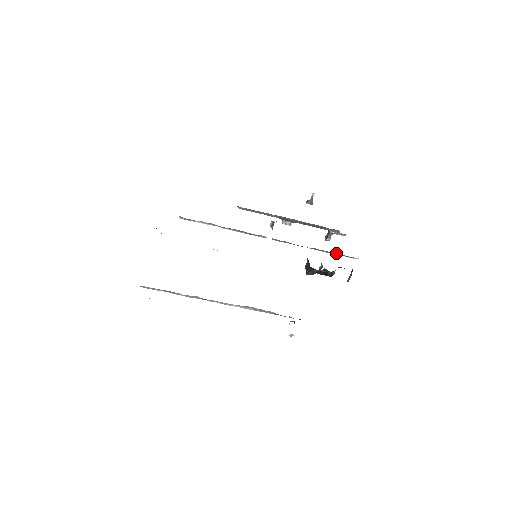
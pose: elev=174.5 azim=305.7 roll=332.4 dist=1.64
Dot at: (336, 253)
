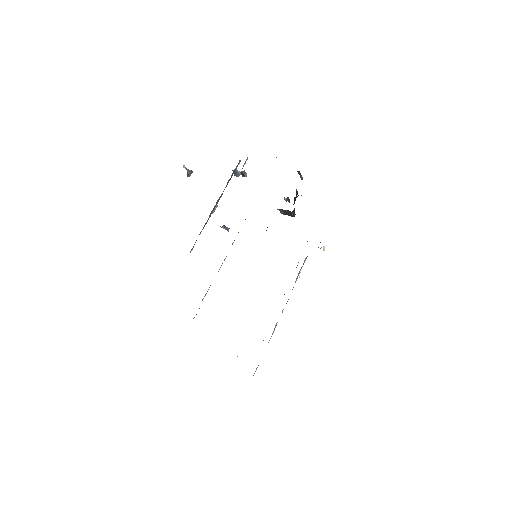
Dot at: occluded
